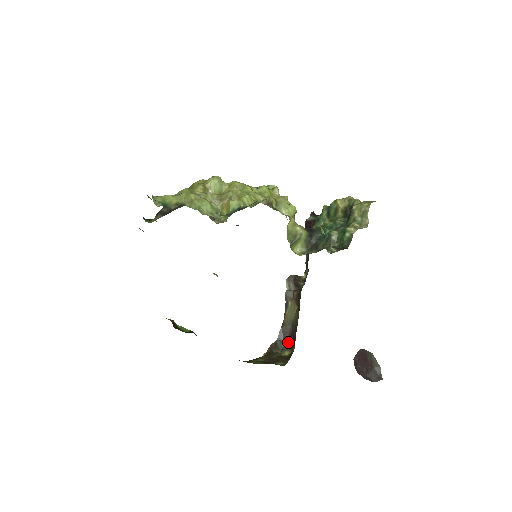
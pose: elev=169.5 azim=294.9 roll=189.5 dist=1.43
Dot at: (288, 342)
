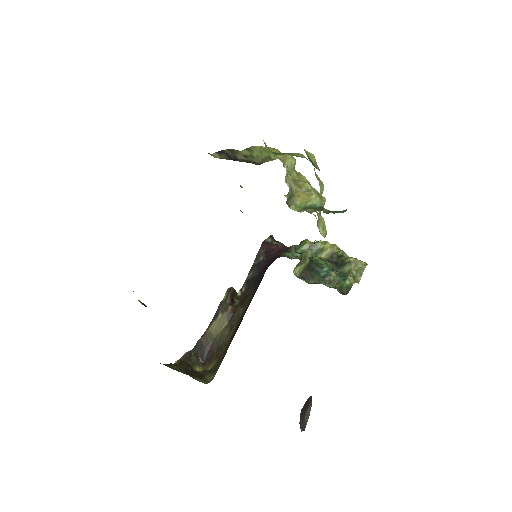
Dot at: (202, 357)
